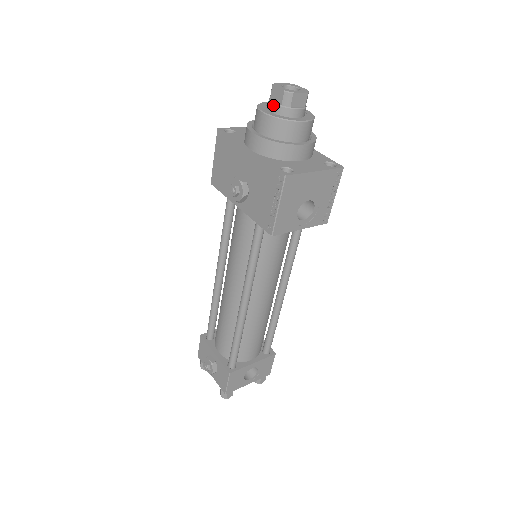
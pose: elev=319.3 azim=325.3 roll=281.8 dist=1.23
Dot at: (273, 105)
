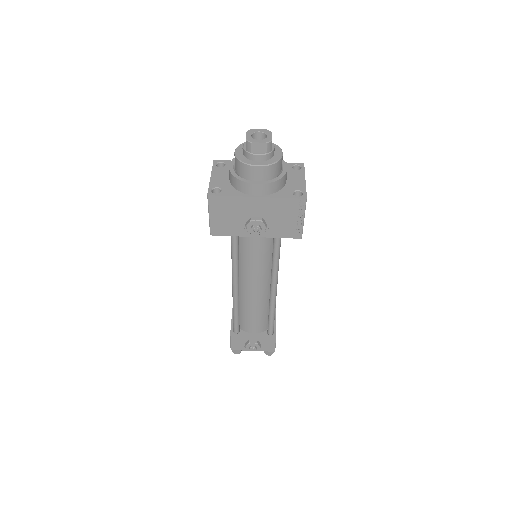
Dot at: (259, 156)
